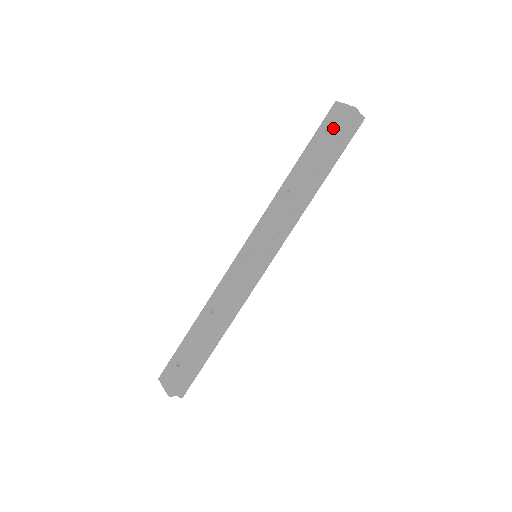
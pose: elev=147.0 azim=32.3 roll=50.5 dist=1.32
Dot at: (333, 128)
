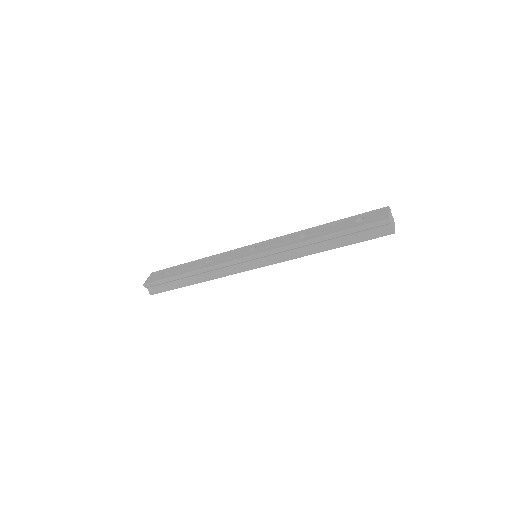
Dot at: (366, 220)
